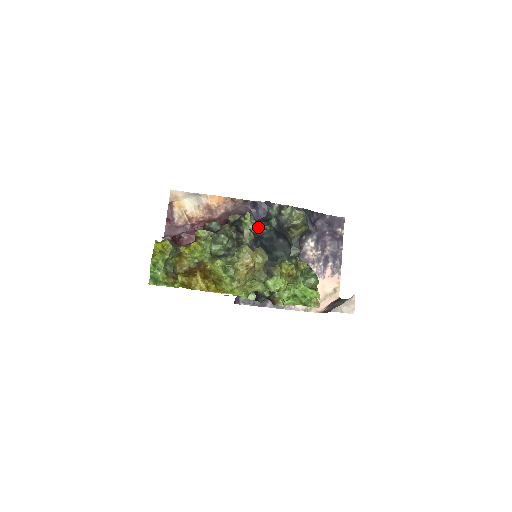
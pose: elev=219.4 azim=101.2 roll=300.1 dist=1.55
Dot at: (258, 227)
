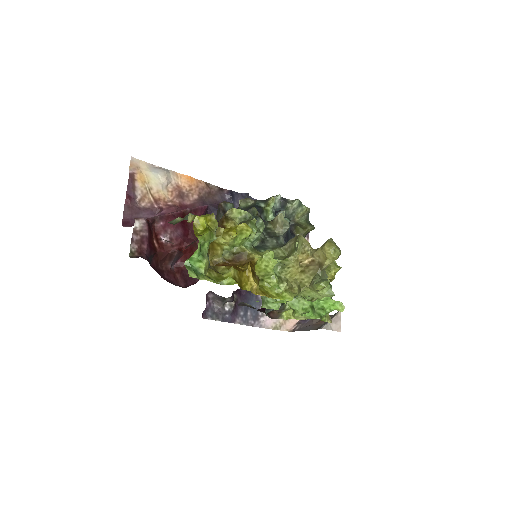
Dot at: occluded
